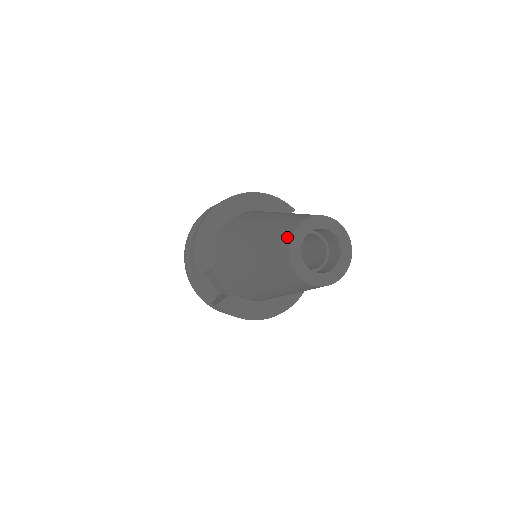
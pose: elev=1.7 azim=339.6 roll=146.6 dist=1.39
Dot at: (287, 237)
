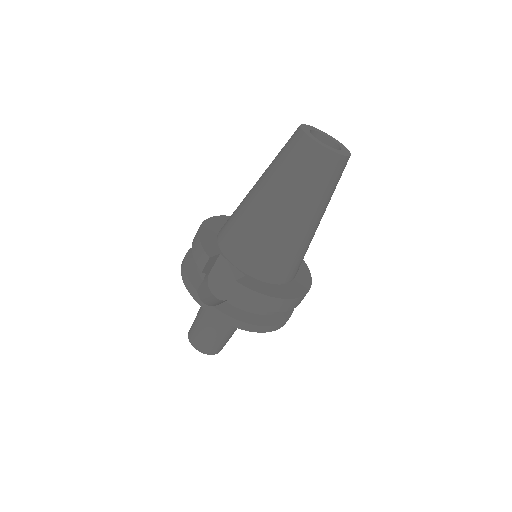
Dot at: (296, 131)
